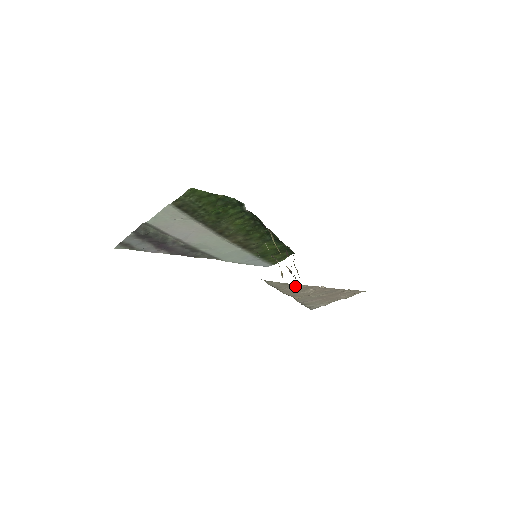
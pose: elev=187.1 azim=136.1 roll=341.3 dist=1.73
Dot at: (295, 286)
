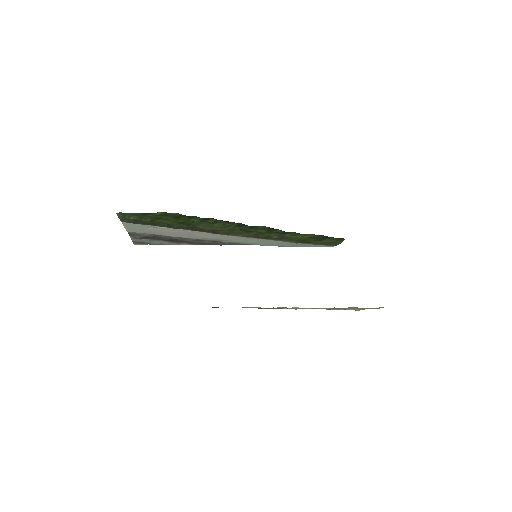
Dot at: occluded
